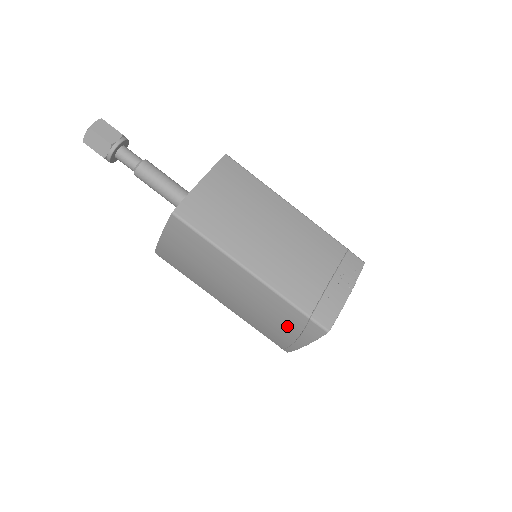
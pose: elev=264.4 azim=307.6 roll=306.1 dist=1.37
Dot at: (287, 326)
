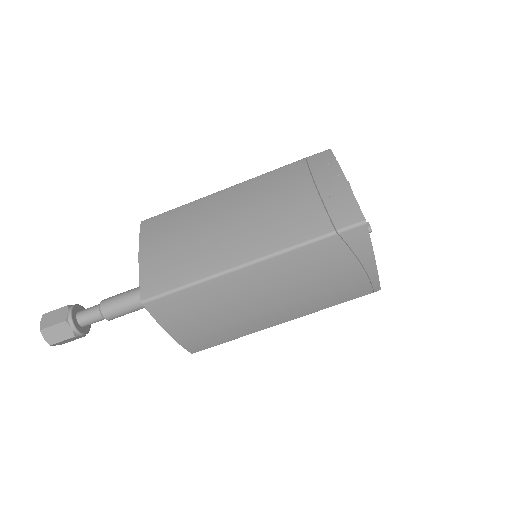
Dot at: (338, 266)
